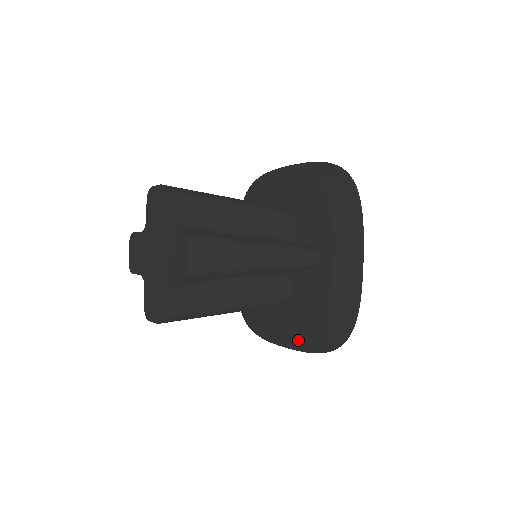
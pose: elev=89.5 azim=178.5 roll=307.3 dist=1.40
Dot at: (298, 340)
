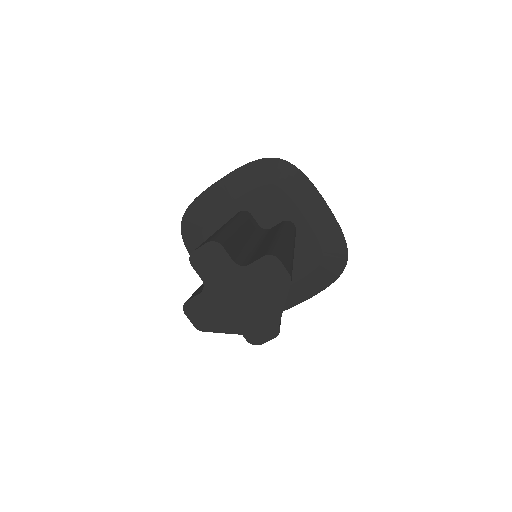
Dot at: occluded
